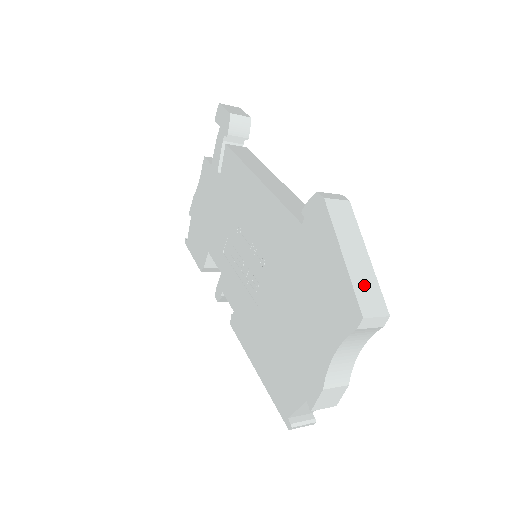
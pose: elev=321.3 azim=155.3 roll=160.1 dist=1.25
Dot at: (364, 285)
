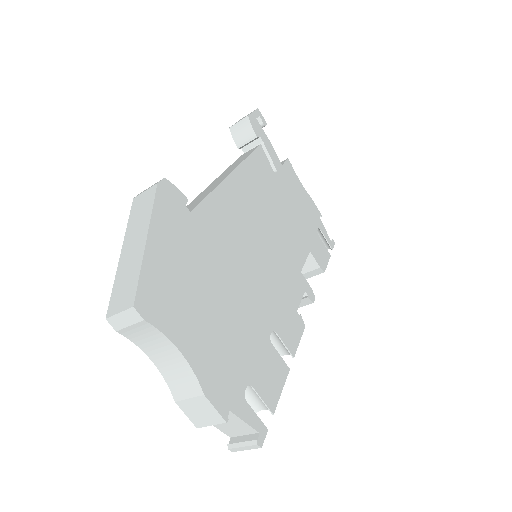
Dot at: (125, 279)
